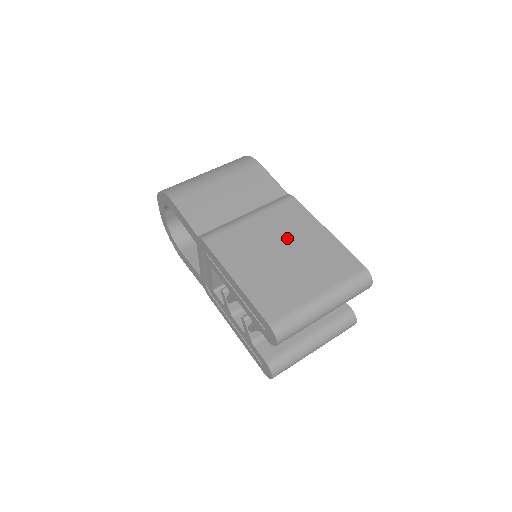
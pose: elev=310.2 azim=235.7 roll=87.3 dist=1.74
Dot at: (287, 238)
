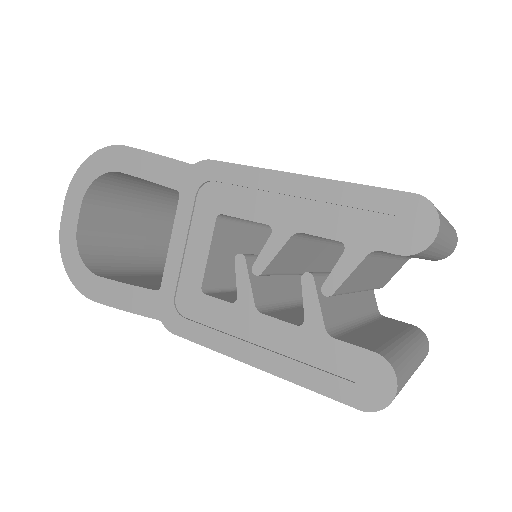
Dot at: occluded
